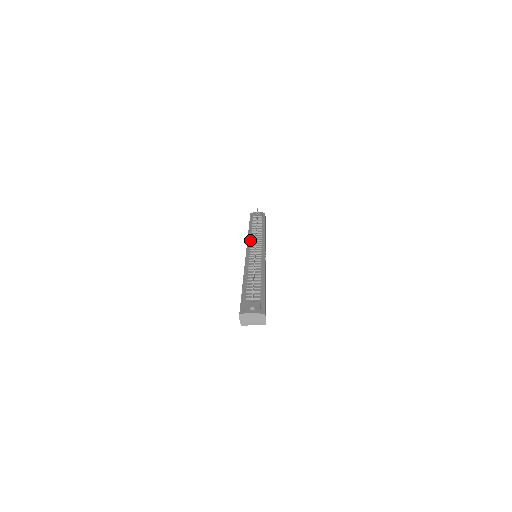
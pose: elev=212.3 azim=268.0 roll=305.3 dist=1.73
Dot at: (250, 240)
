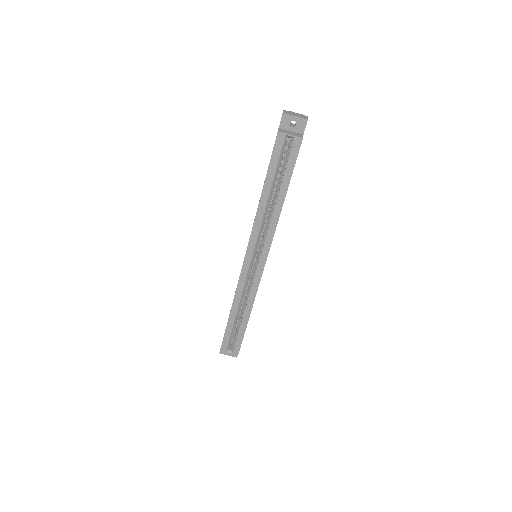
Dot at: occluded
